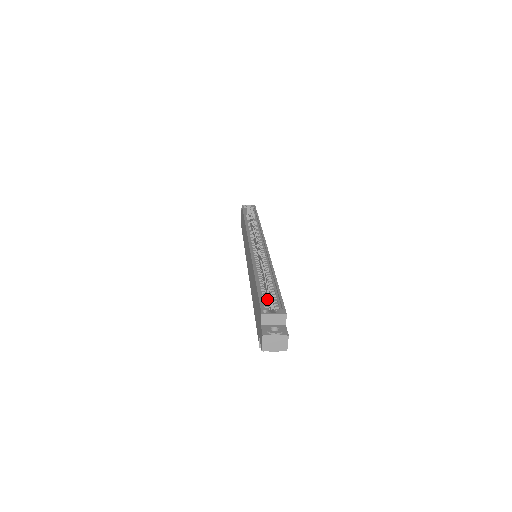
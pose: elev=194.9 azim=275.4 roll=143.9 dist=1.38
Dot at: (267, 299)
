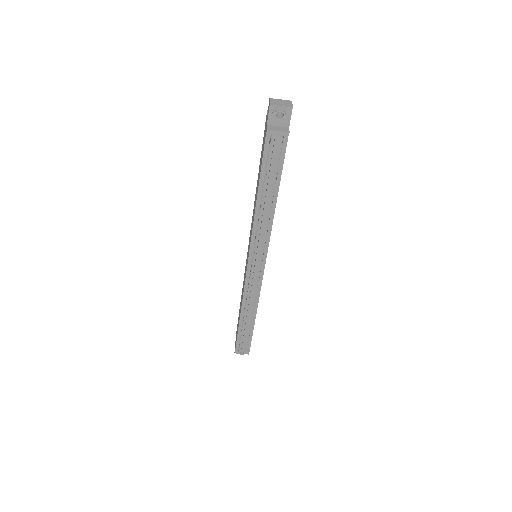
Dot at: occluded
